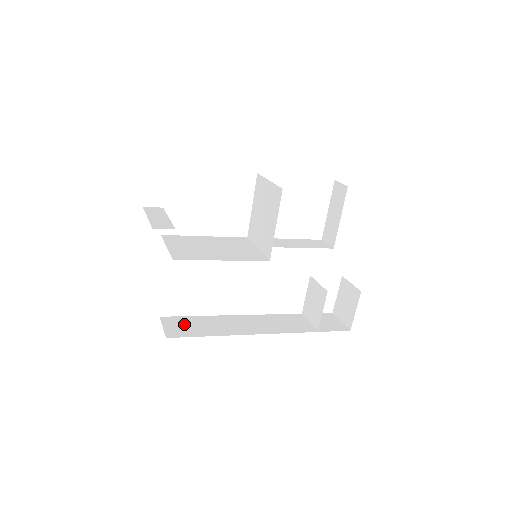
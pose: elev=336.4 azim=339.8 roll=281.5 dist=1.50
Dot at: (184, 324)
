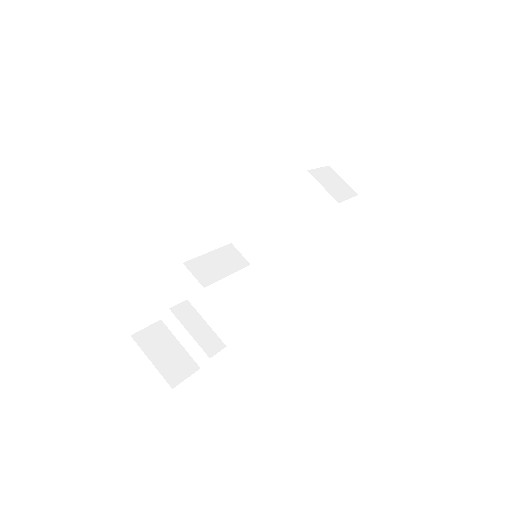
Dot at: (258, 270)
